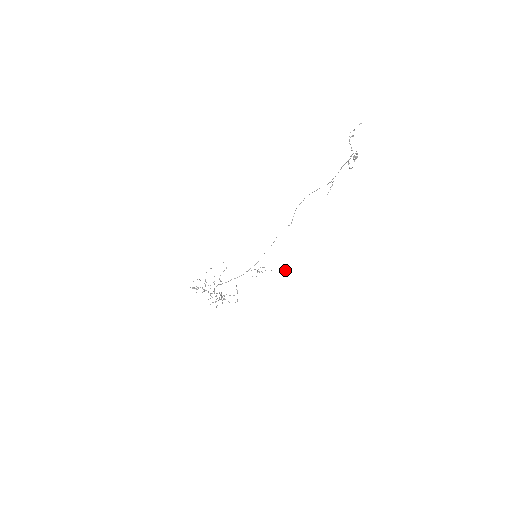
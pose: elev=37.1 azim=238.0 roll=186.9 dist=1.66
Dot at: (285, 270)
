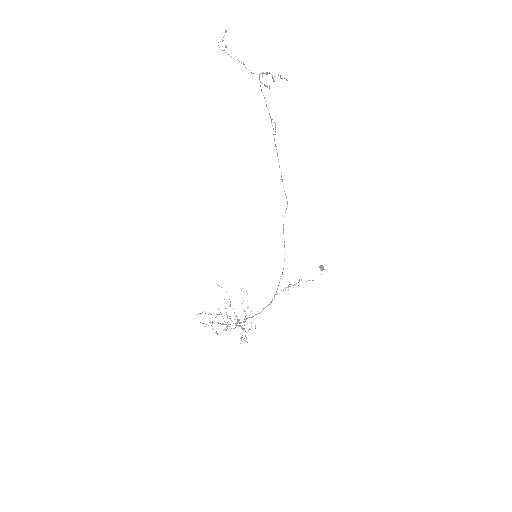
Dot at: (321, 267)
